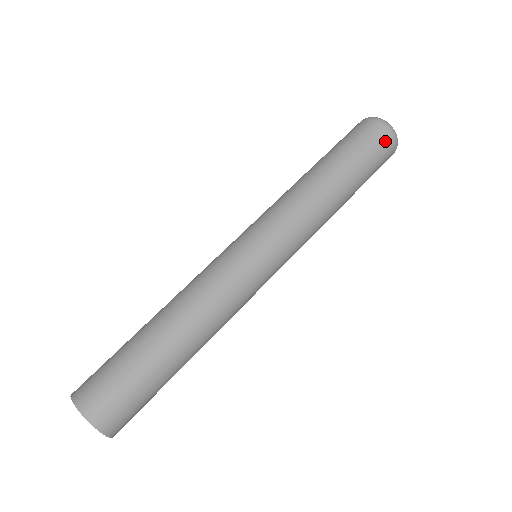
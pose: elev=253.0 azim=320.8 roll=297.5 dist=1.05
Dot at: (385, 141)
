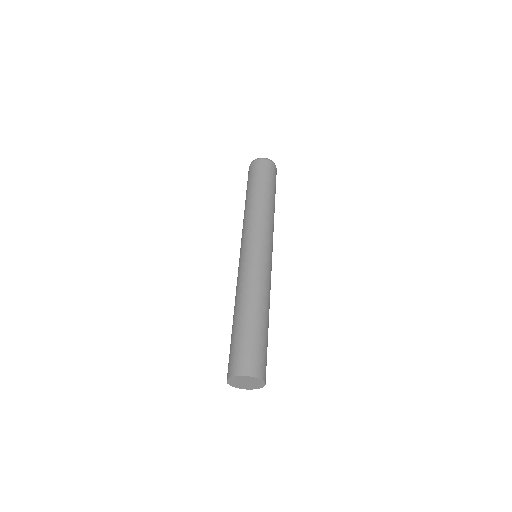
Dot at: (266, 164)
